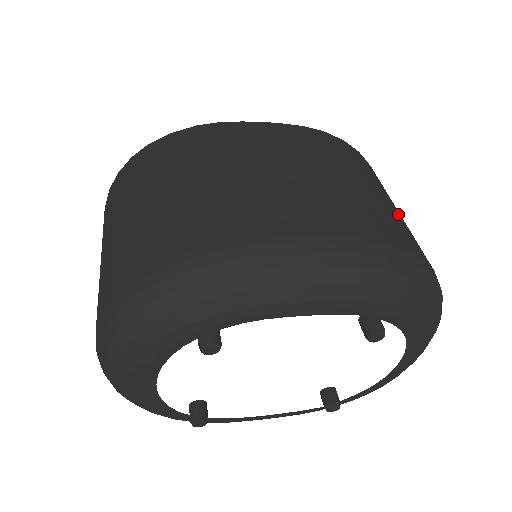
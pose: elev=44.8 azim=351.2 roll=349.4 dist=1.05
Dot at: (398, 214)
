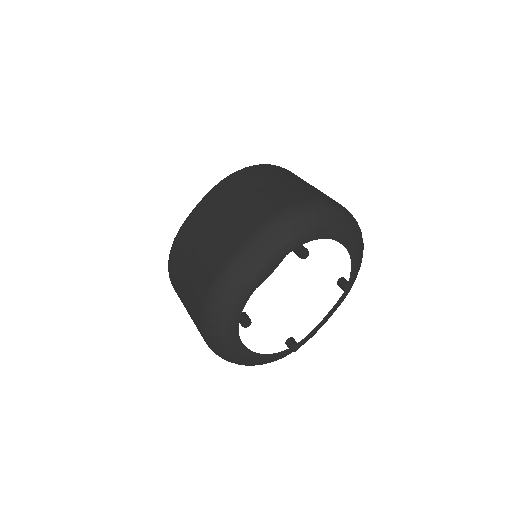
Dot at: (277, 186)
